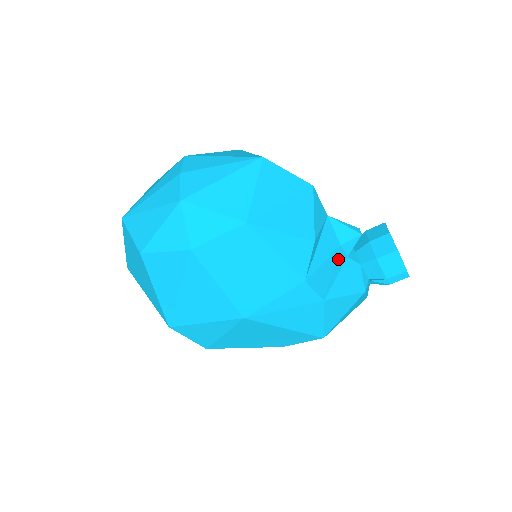
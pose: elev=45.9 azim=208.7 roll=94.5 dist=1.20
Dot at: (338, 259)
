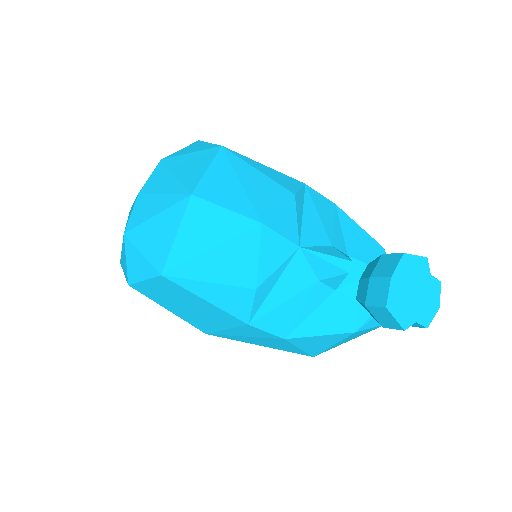
Dot at: (314, 296)
